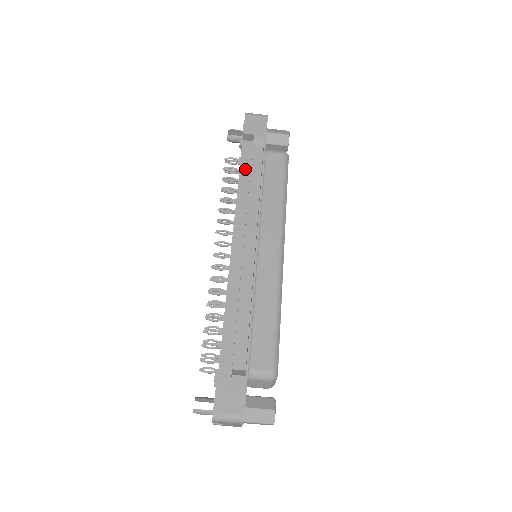
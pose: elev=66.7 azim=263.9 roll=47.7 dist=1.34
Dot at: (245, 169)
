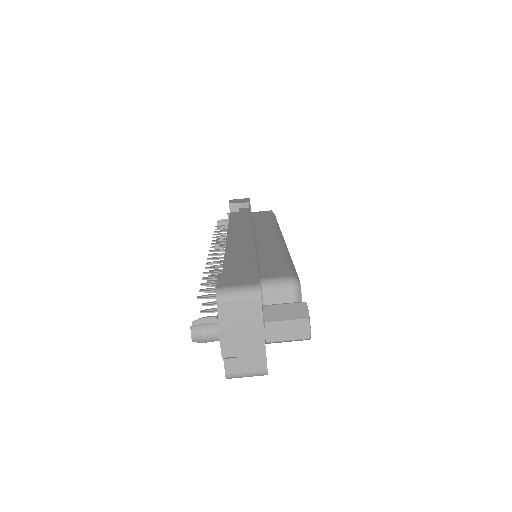
Dot at: (234, 218)
